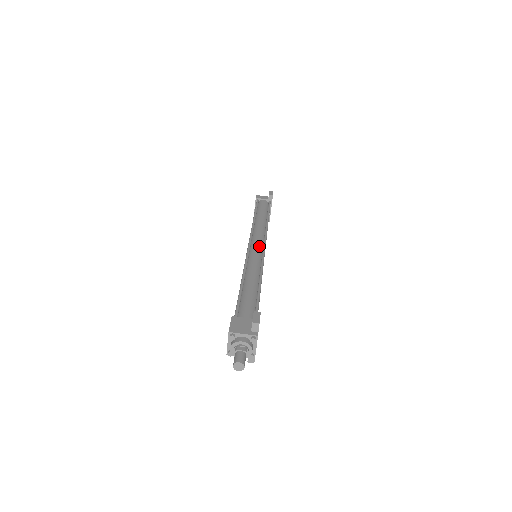
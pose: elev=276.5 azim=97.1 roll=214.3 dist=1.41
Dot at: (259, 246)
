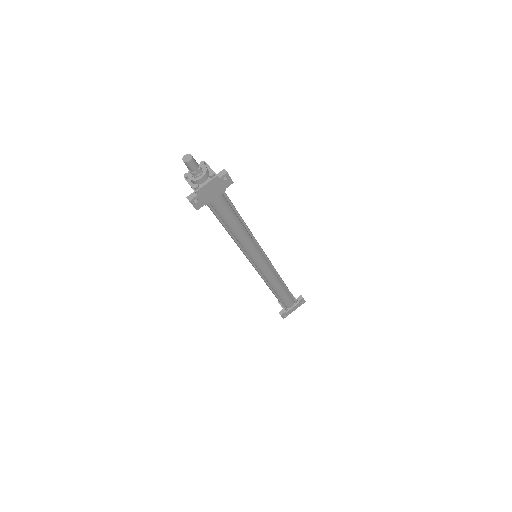
Dot at: occluded
